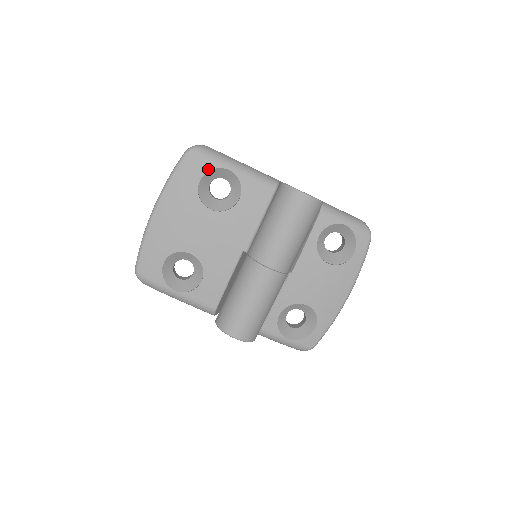
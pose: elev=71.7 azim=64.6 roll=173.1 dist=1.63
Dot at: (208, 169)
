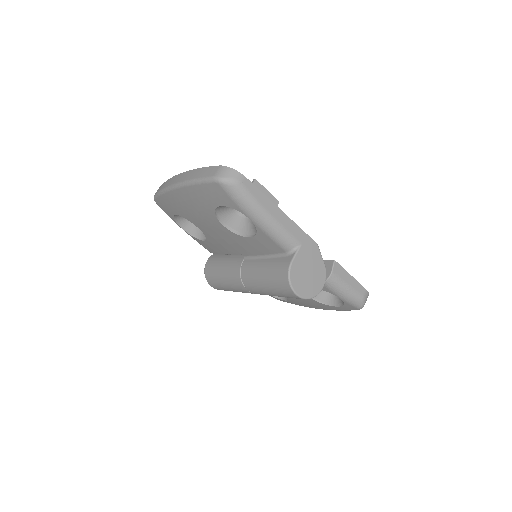
Dot at: (230, 206)
